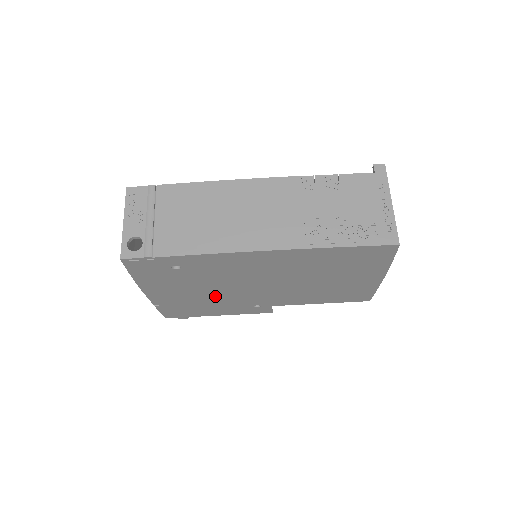
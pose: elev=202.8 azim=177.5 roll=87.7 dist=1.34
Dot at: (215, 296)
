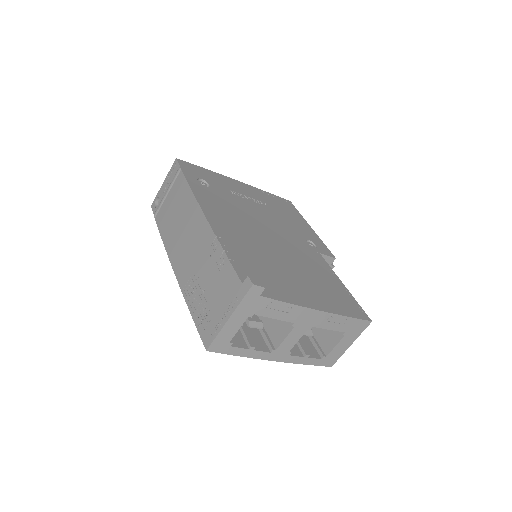
Dot at: occluded
